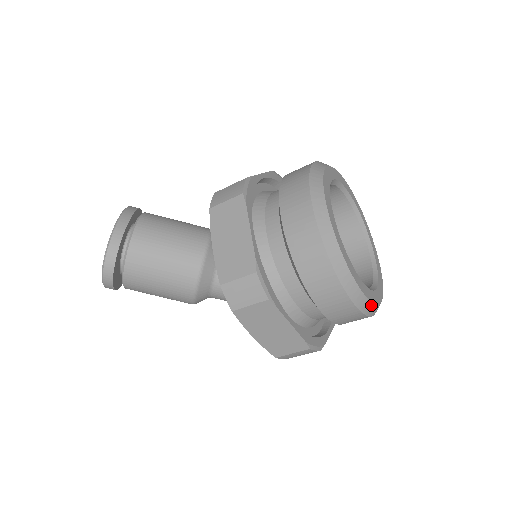
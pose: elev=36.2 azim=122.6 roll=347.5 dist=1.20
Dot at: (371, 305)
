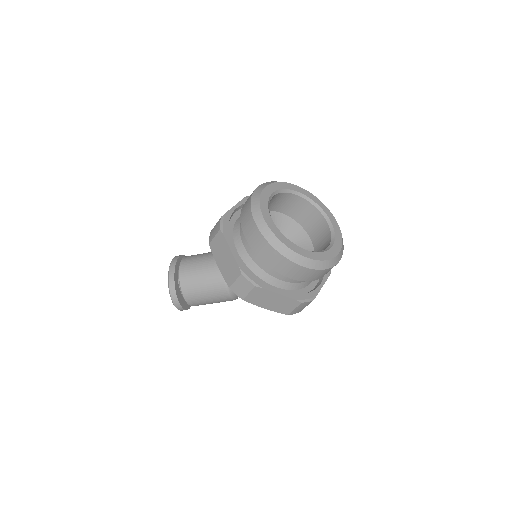
Dot at: (324, 262)
